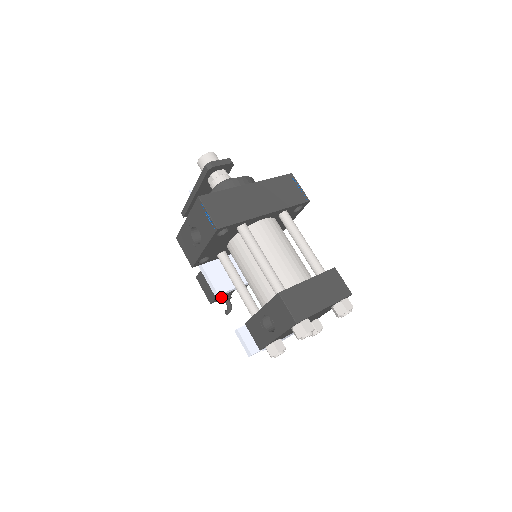
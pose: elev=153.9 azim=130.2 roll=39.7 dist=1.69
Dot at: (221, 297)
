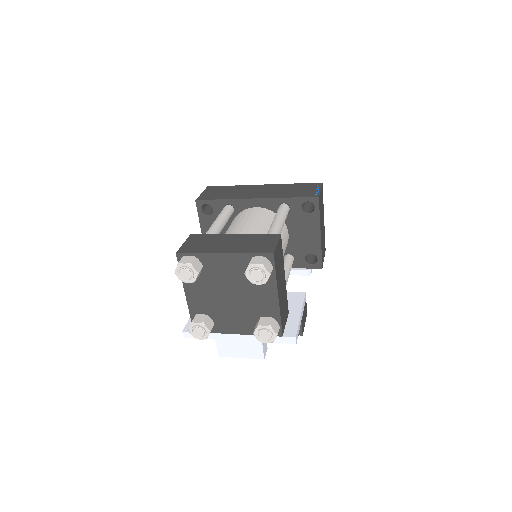
Dot at: occluded
